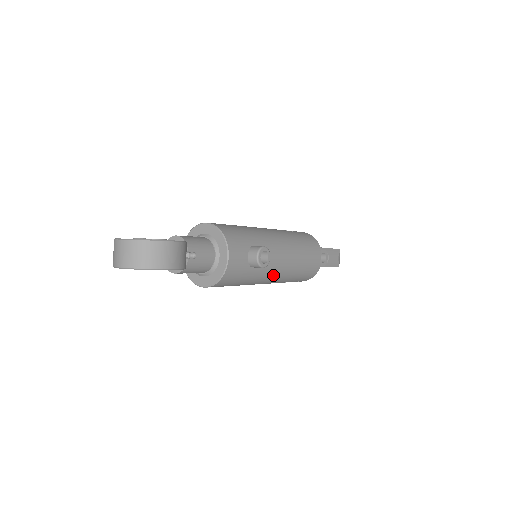
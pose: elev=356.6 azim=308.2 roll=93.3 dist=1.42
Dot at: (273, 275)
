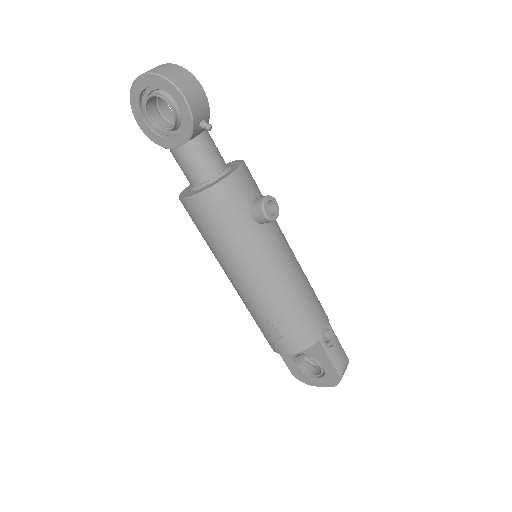
Dot at: (266, 267)
